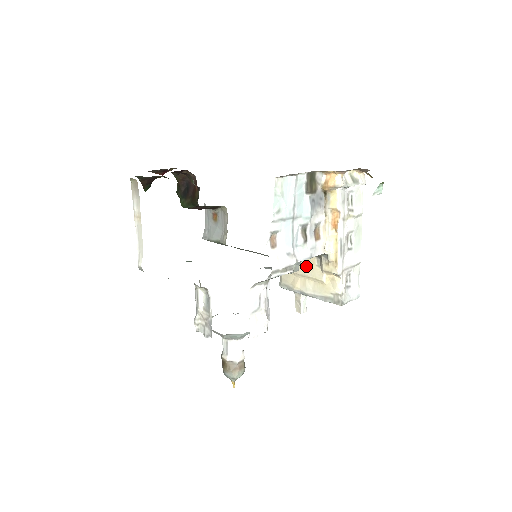
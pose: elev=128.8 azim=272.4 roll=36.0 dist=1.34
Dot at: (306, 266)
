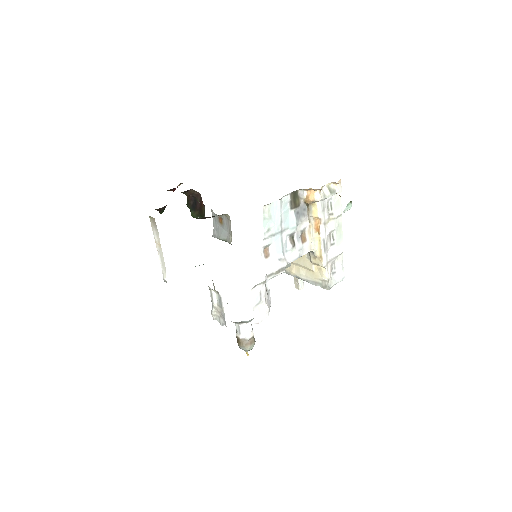
Dot at: occluded
